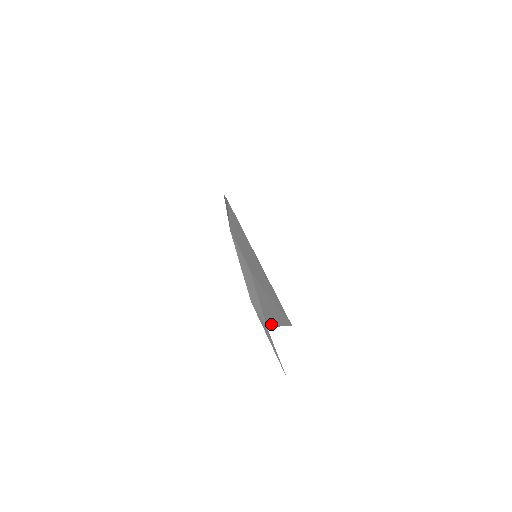
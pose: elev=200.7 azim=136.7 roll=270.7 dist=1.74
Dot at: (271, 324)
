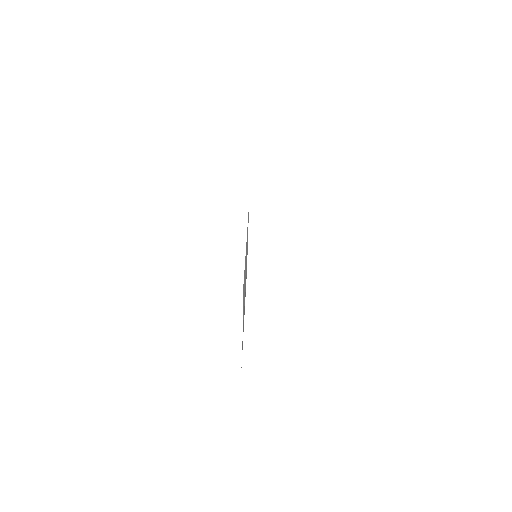
Dot at: occluded
